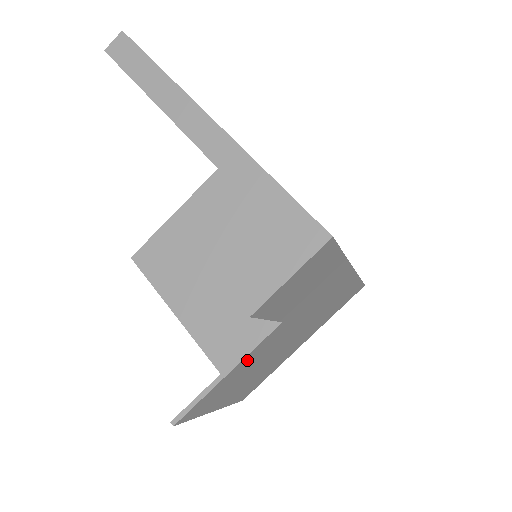
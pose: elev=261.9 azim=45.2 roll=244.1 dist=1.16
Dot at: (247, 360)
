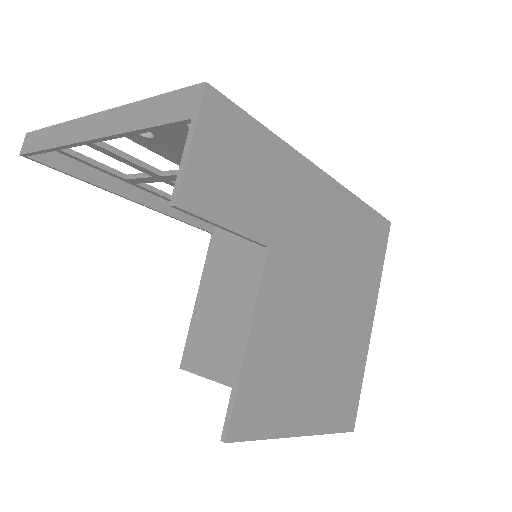
Dot at: (266, 319)
